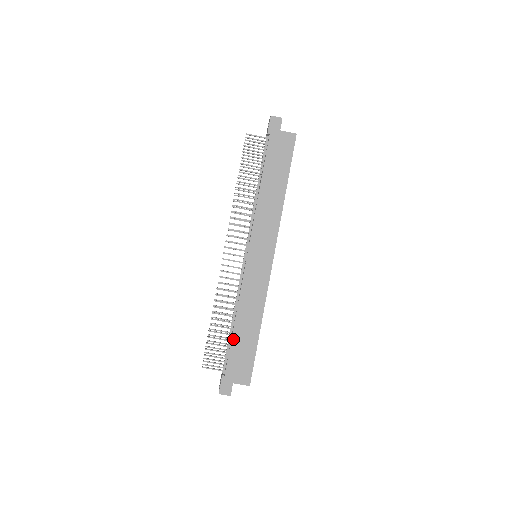
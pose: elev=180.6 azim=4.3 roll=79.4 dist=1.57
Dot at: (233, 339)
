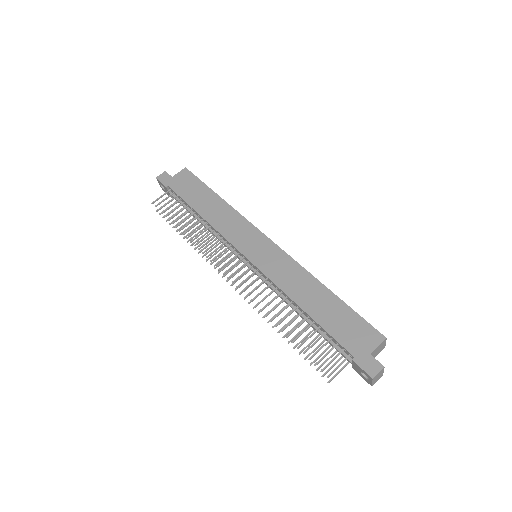
Dot at: (319, 322)
